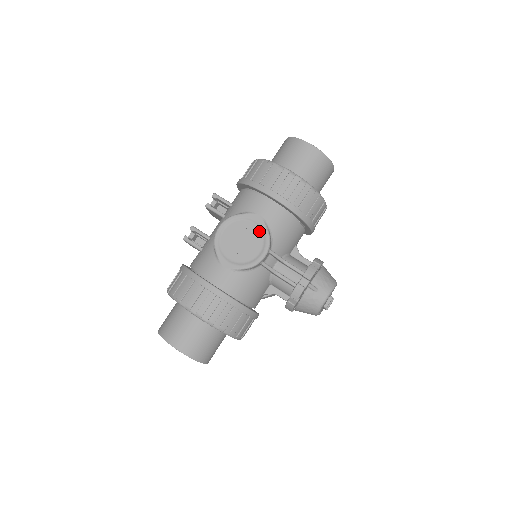
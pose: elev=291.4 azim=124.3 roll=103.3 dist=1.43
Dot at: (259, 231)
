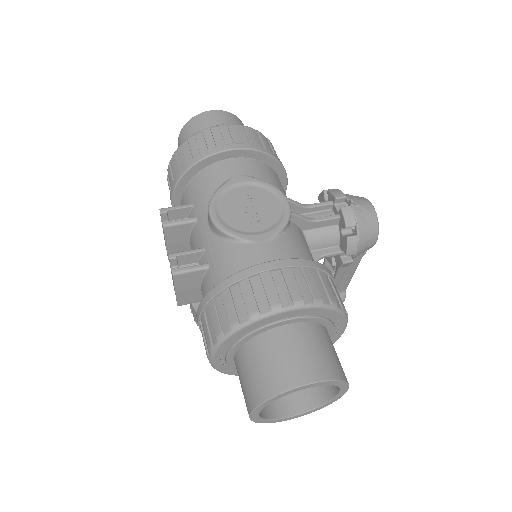
Dot at: (256, 188)
